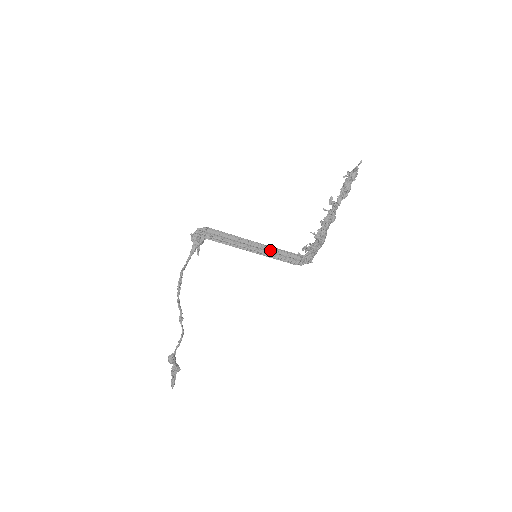
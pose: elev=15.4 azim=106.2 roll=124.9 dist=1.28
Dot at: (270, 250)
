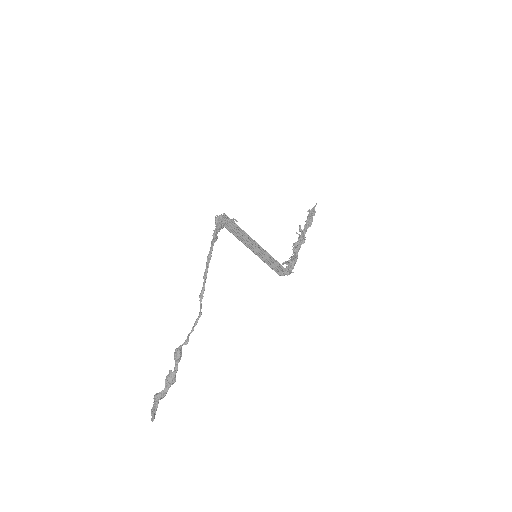
Dot at: (266, 253)
